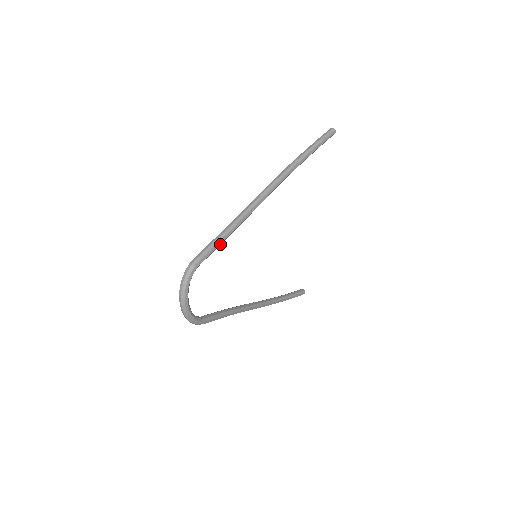
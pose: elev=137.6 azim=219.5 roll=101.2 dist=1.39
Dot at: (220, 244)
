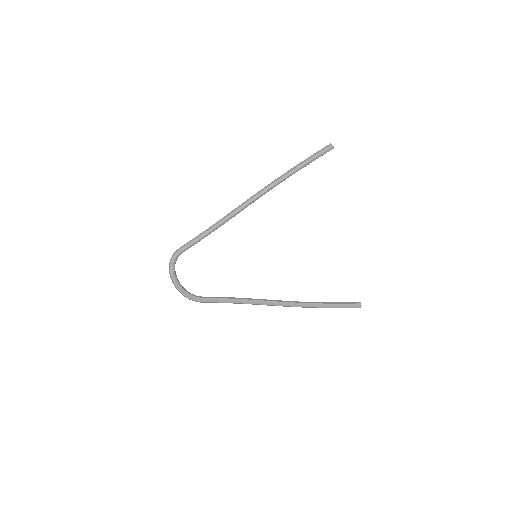
Dot at: (199, 240)
